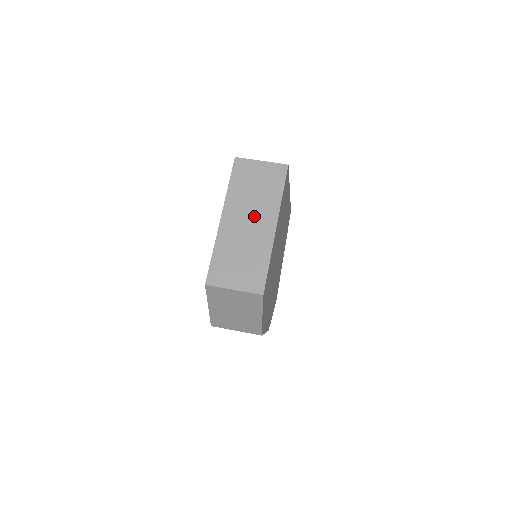
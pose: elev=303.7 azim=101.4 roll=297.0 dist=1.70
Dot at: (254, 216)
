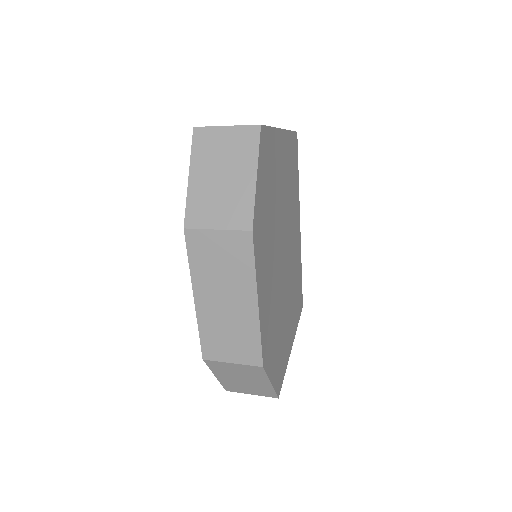
Dot at: occluded
